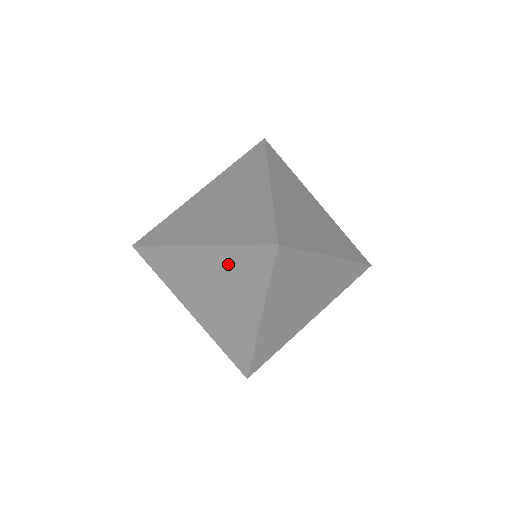
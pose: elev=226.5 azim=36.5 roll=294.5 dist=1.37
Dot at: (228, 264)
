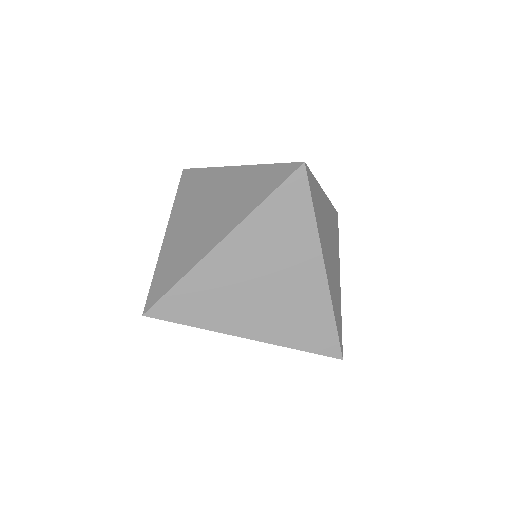
Dot at: (265, 231)
